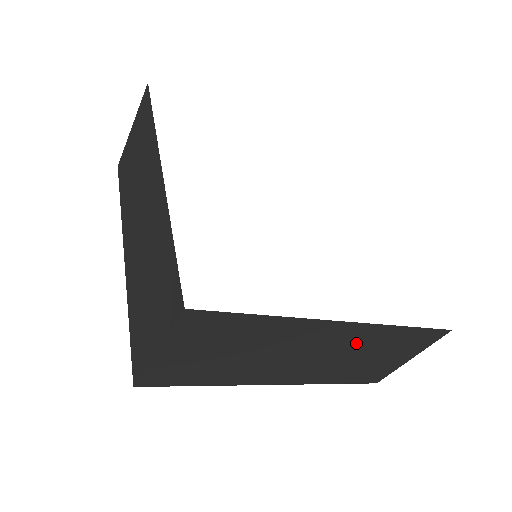
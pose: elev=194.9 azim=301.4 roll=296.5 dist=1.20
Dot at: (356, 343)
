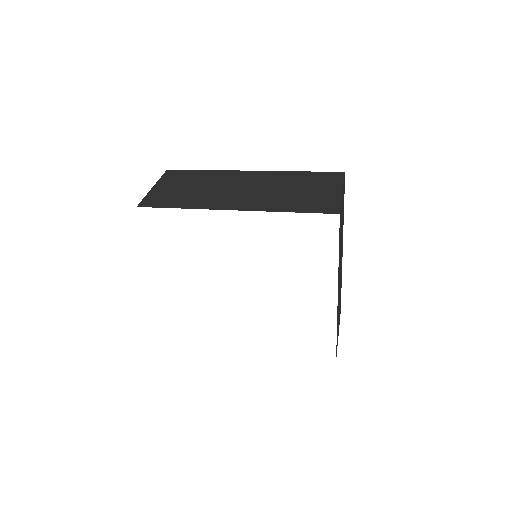
Dot at: occluded
